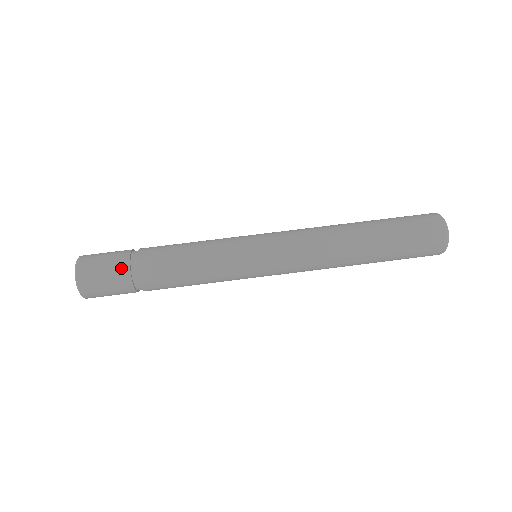
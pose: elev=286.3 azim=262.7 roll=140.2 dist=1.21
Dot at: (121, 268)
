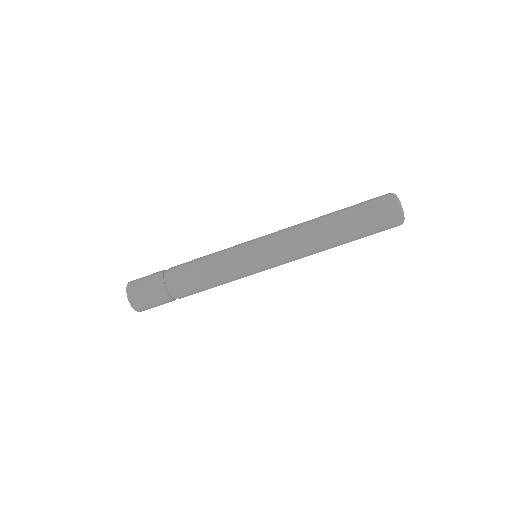
Dot at: (167, 302)
